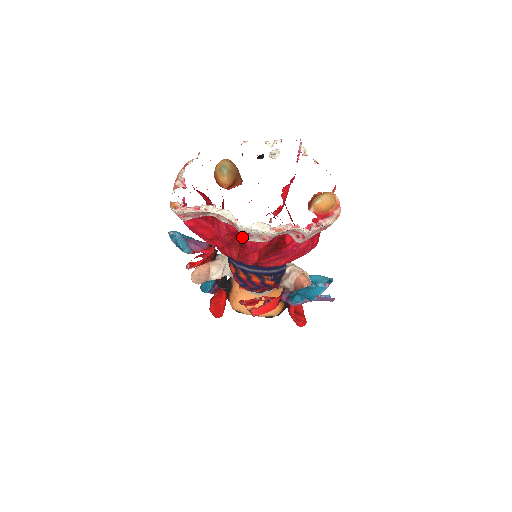
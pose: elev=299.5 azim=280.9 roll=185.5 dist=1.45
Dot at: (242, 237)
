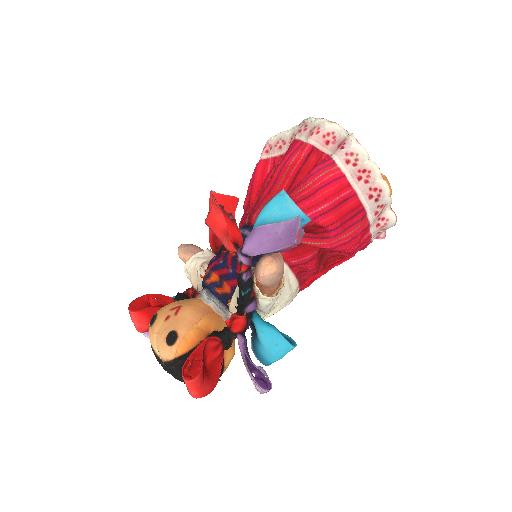
Dot at: (297, 134)
